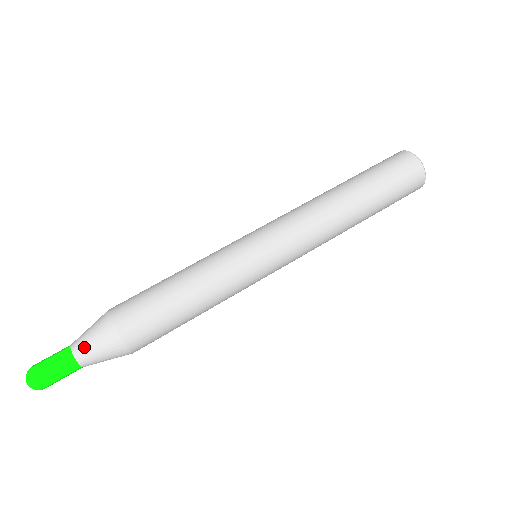
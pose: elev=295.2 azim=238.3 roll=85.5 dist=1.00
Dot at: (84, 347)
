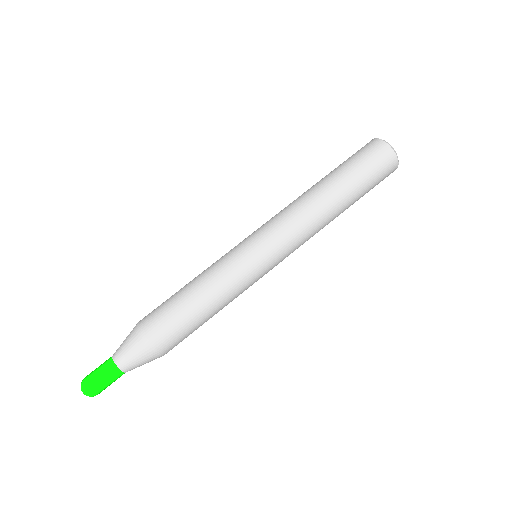
Dot at: (133, 367)
